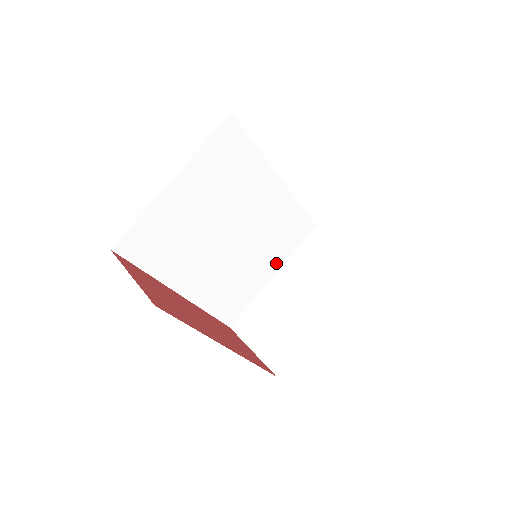
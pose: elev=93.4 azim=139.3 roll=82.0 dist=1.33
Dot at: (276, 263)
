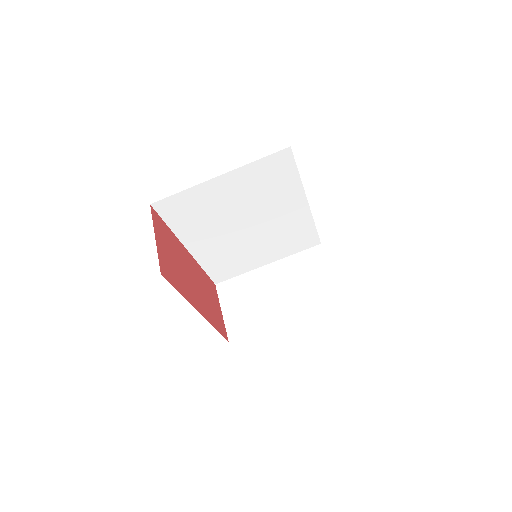
Dot at: (274, 256)
